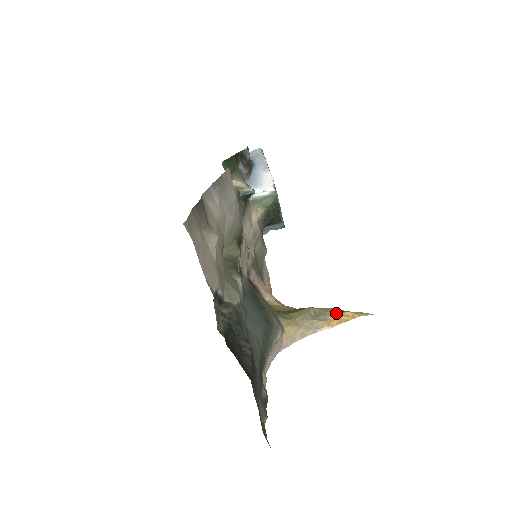
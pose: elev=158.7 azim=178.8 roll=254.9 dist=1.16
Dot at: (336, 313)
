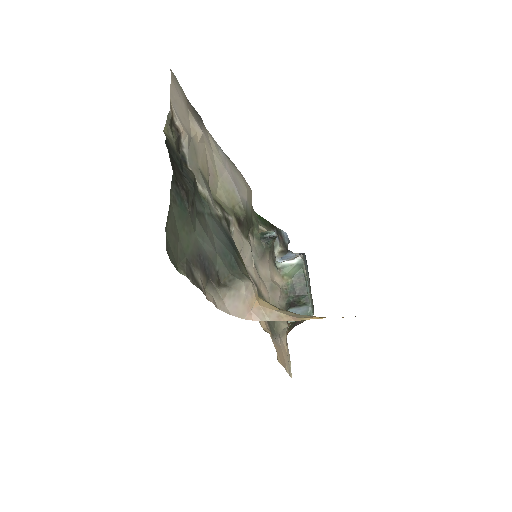
Dot at: occluded
